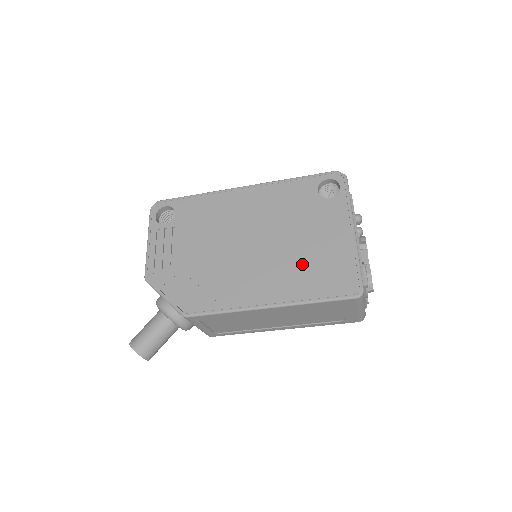
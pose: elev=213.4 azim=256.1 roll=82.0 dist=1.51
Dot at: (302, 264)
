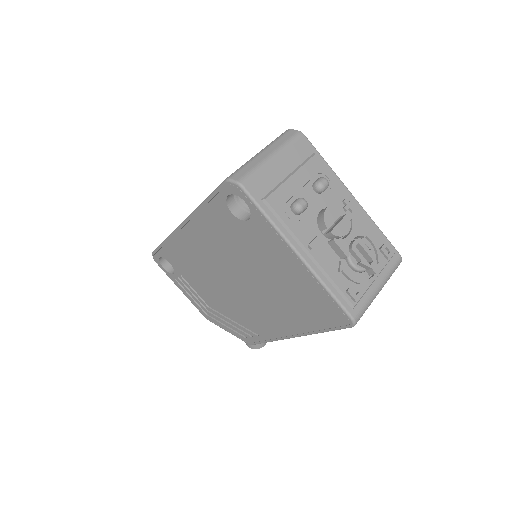
Dot at: (285, 299)
